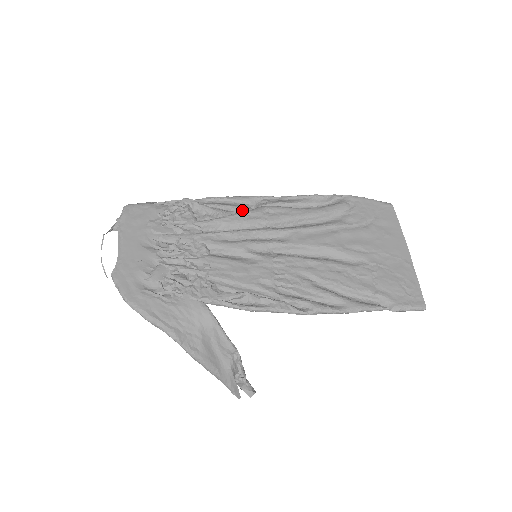
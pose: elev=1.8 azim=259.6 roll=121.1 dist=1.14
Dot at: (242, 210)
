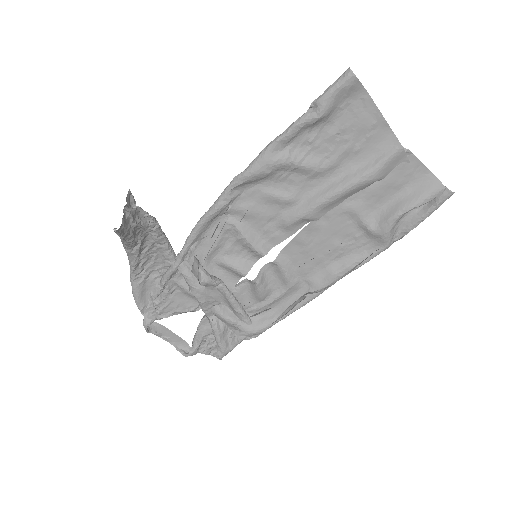
Dot at: occluded
